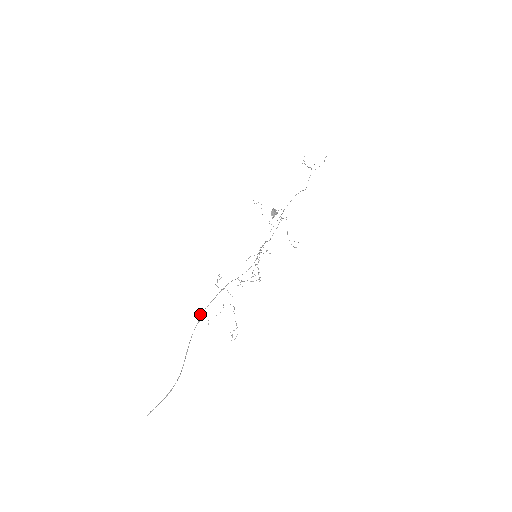
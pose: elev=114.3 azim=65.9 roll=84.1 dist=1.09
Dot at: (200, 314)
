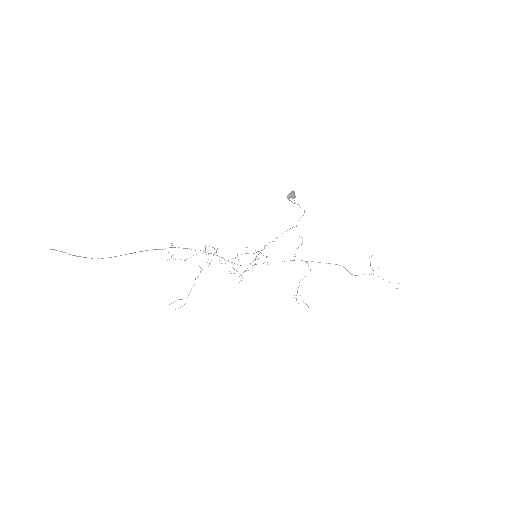
Dot at: occluded
